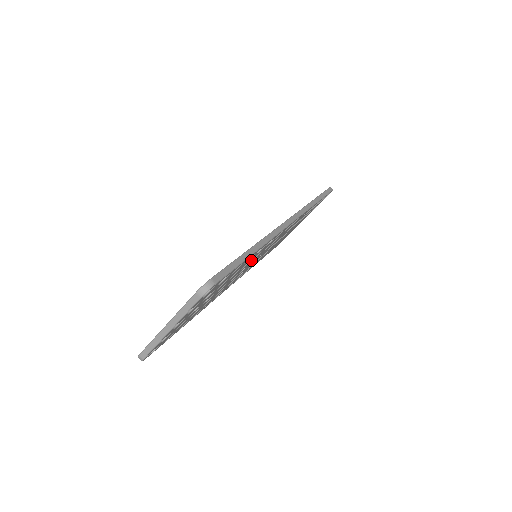
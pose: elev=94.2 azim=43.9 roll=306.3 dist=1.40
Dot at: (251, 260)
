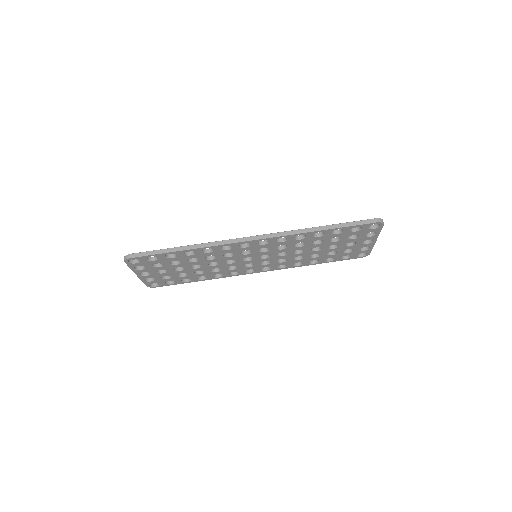
Dot at: (219, 256)
